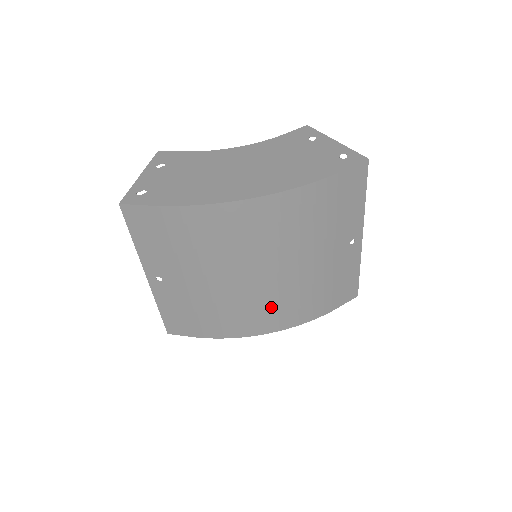
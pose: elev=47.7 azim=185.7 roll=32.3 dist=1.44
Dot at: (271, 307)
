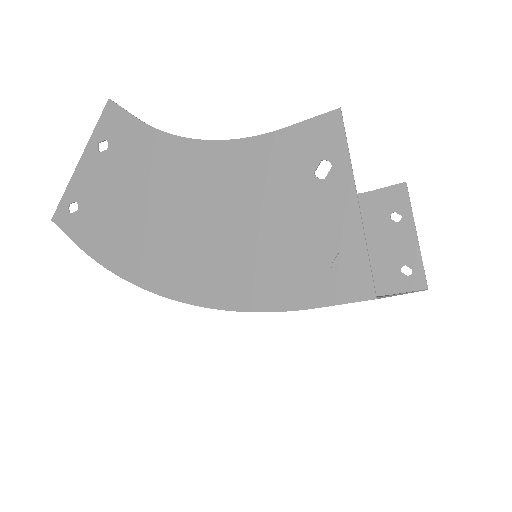
Dot at: occluded
